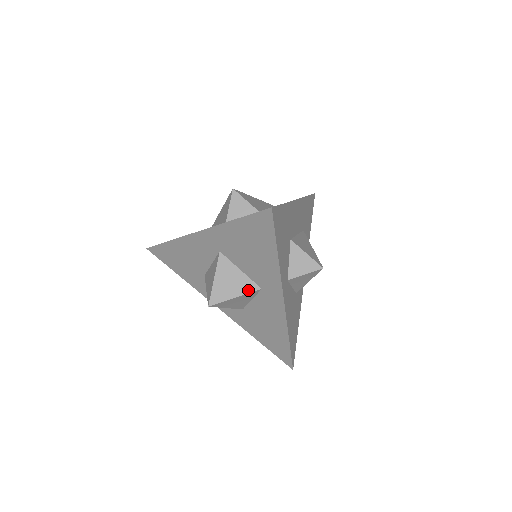
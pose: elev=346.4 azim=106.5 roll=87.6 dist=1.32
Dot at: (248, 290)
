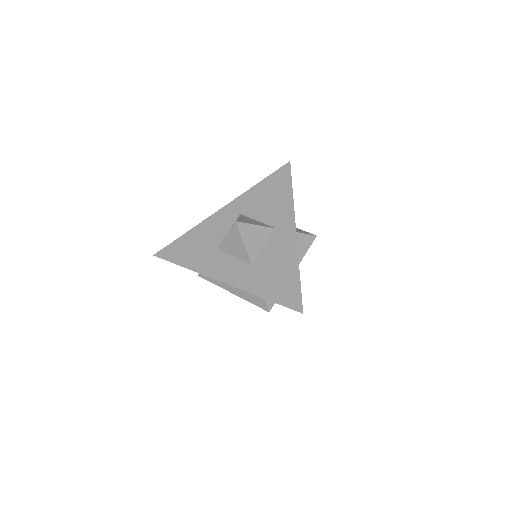
Dot at: (265, 226)
